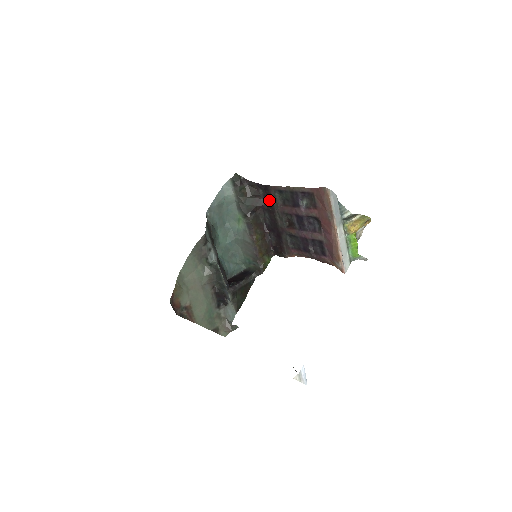
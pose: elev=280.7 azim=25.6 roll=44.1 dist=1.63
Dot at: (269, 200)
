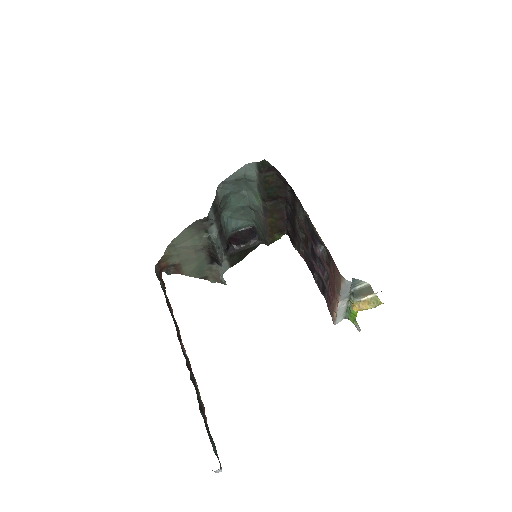
Dot at: (294, 202)
